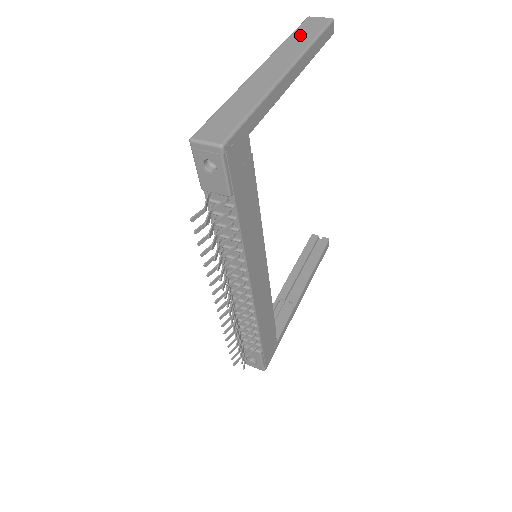
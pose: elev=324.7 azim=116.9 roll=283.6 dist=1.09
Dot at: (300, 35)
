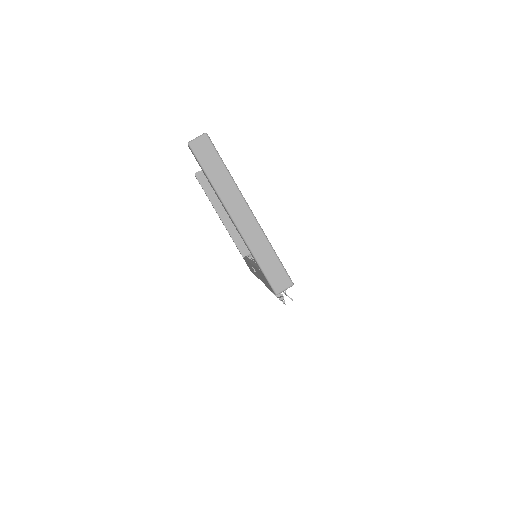
Dot at: (213, 171)
